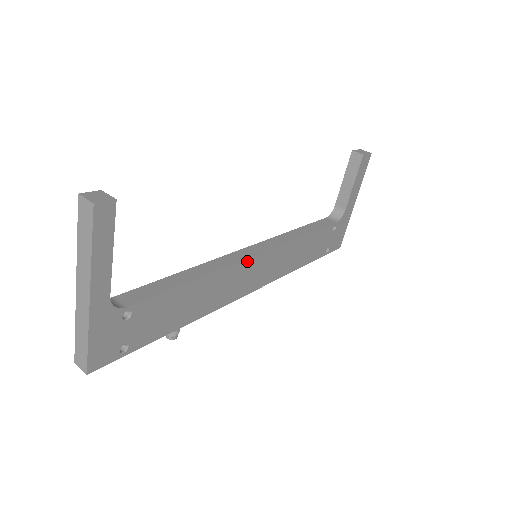
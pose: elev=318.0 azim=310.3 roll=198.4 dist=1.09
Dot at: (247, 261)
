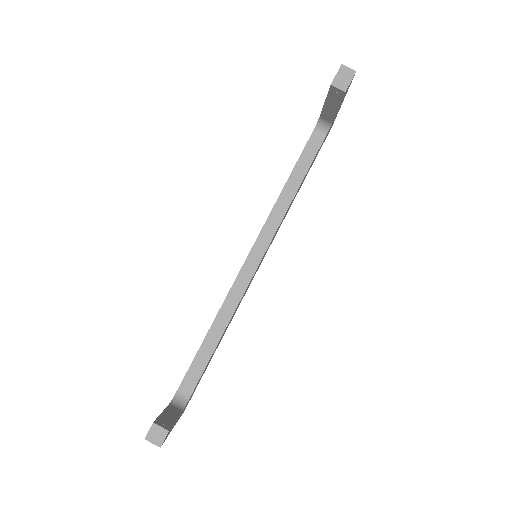
Dot at: (251, 278)
